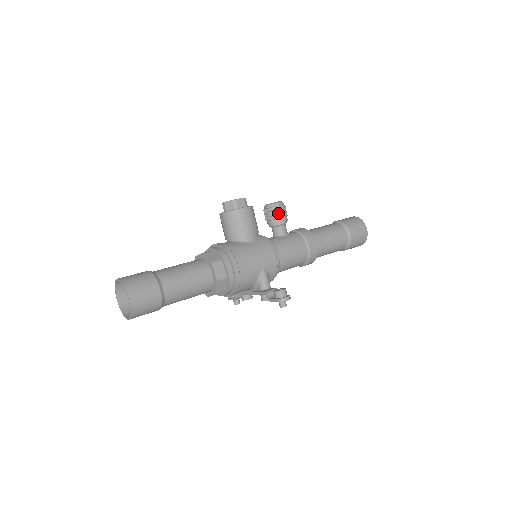
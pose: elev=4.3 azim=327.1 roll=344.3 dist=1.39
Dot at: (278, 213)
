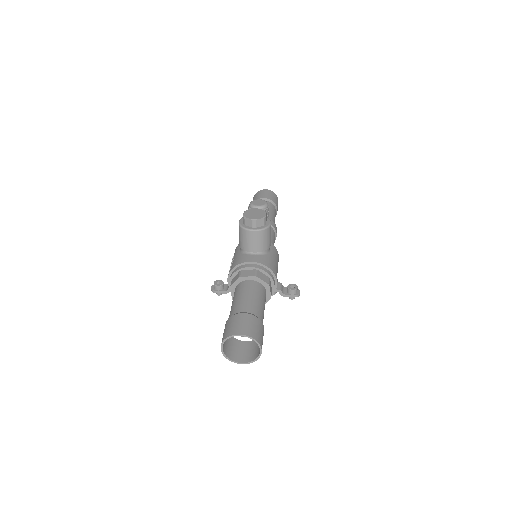
Dot at: (268, 214)
